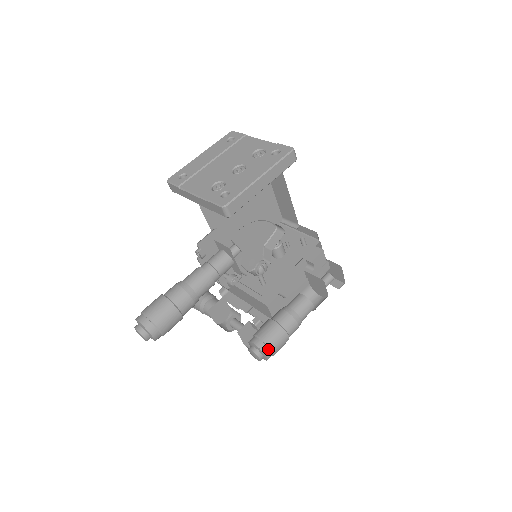
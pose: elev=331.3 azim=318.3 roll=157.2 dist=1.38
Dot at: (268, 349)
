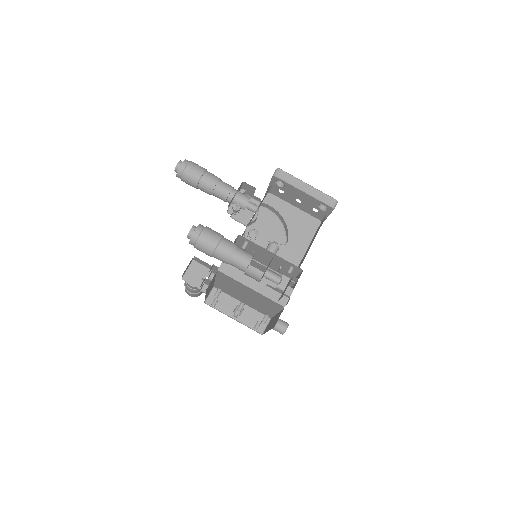
Dot at: (202, 229)
